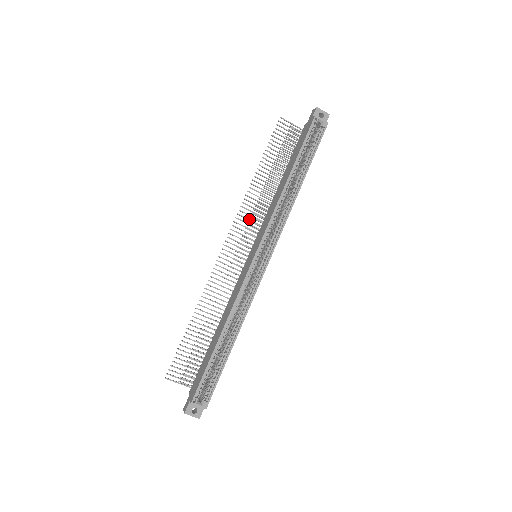
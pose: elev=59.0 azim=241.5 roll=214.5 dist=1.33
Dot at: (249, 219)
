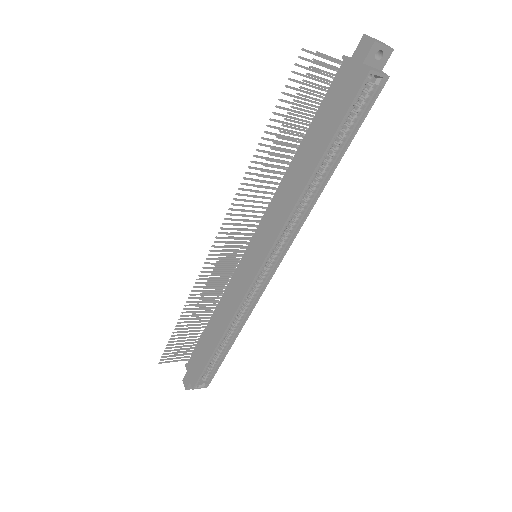
Dot at: (245, 211)
